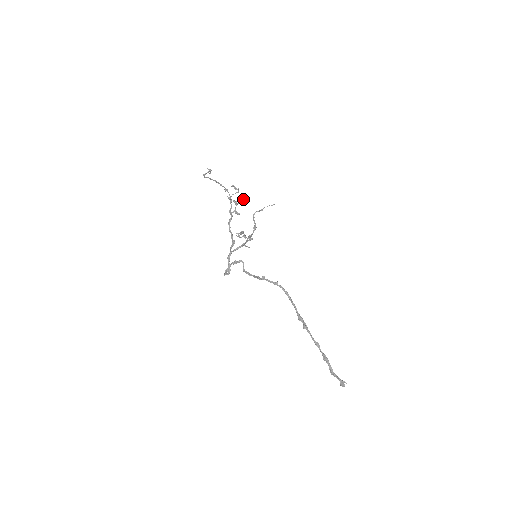
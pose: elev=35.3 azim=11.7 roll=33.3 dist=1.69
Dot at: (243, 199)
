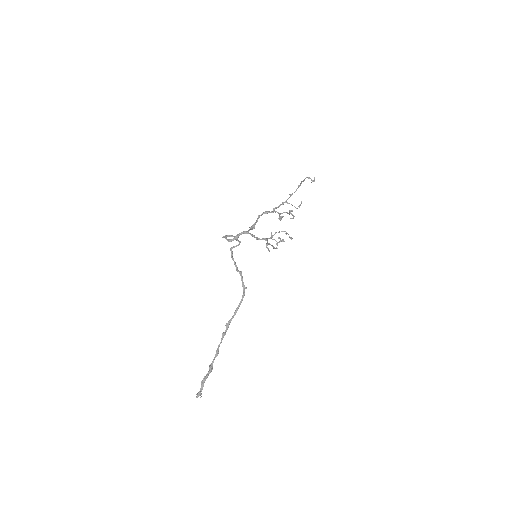
Dot at: occluded
